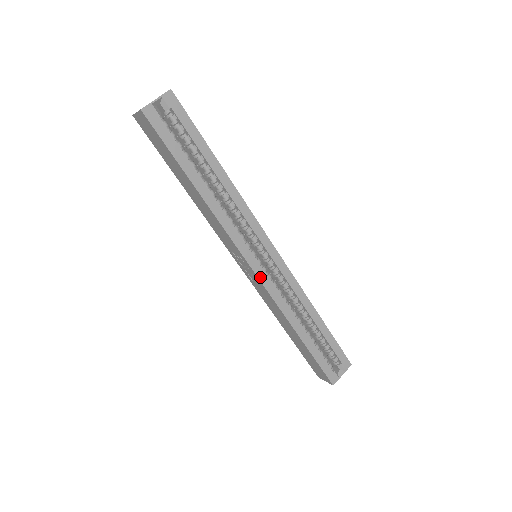
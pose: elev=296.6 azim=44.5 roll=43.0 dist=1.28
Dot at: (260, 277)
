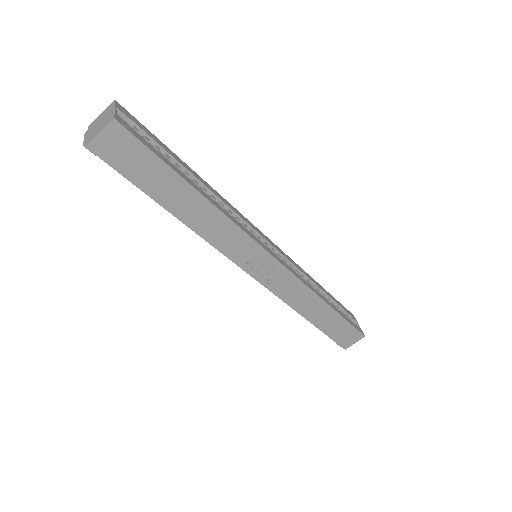
Dot at: (282, 263)
